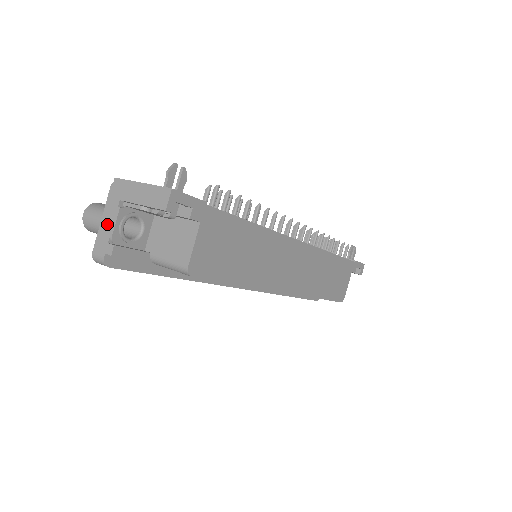
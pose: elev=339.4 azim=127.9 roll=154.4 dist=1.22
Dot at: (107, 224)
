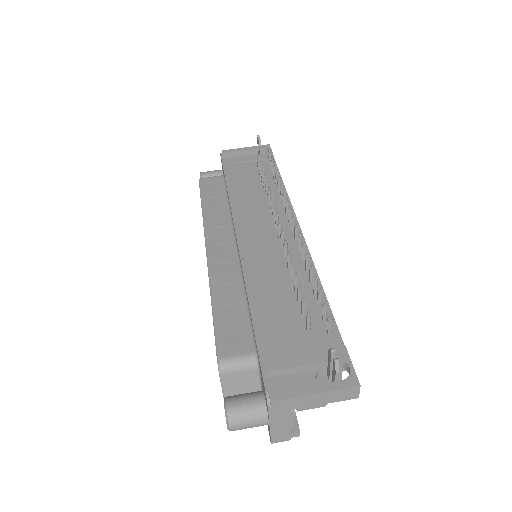
Dot at: (281, 426)
